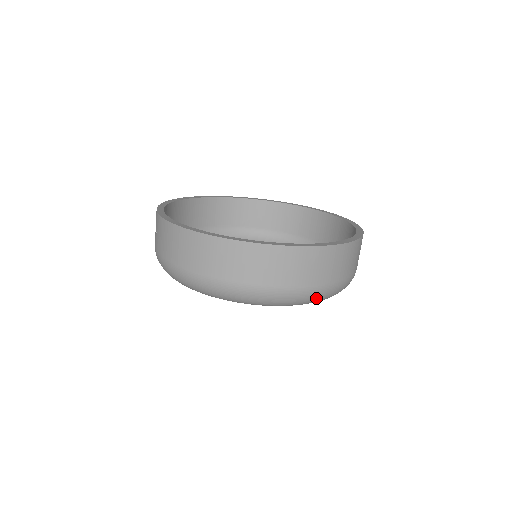
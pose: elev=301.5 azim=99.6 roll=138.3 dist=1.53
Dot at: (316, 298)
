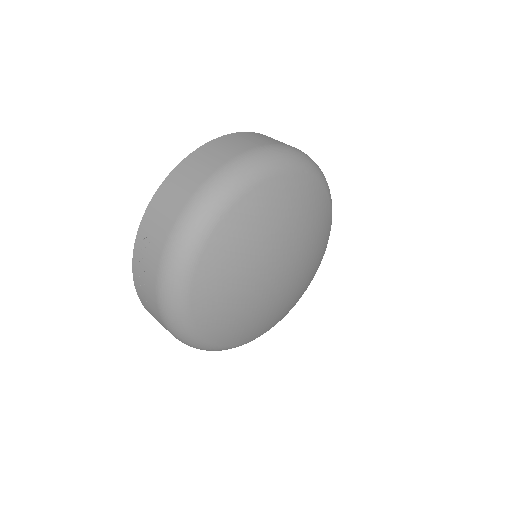
Dot at: (317, 166)
